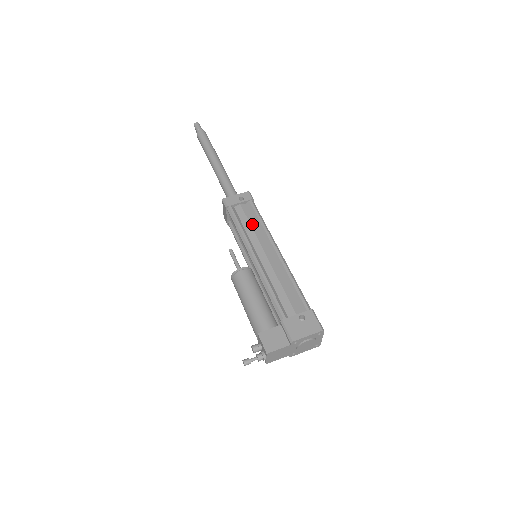
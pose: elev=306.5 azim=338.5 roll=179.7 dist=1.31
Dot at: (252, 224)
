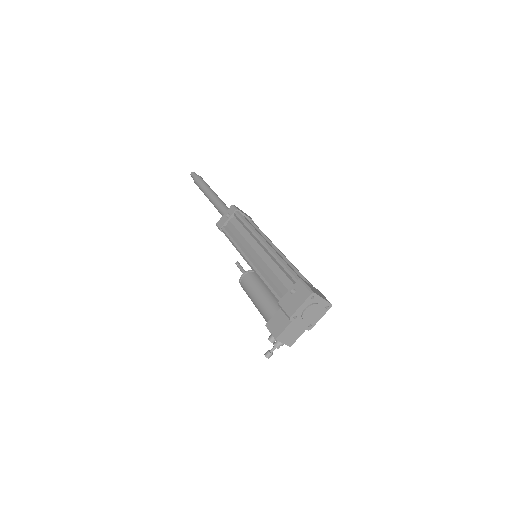
Dot at: (241, 231)
